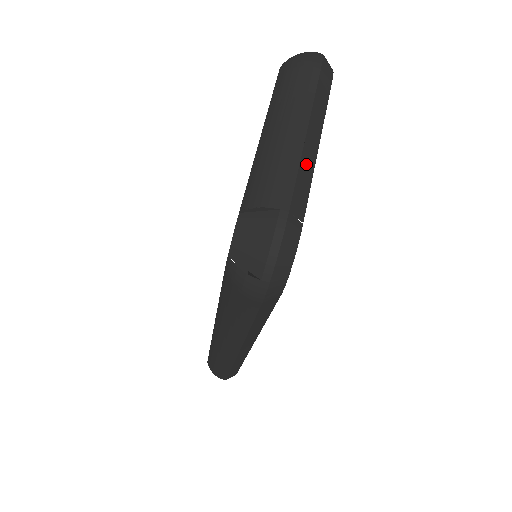
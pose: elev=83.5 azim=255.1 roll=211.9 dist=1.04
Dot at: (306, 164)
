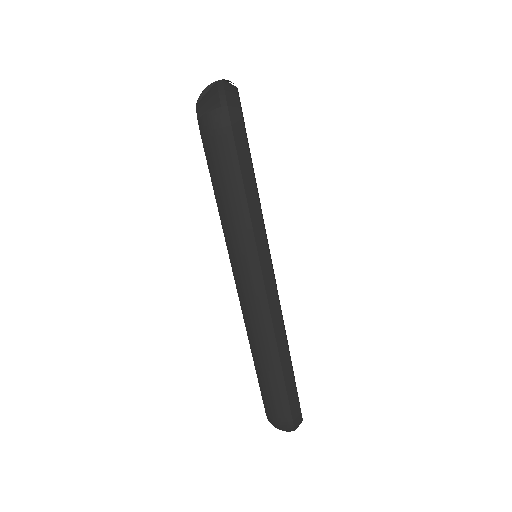
Dot at: occluded
